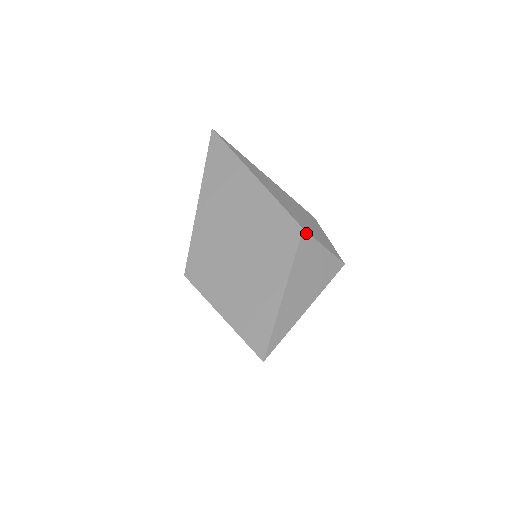
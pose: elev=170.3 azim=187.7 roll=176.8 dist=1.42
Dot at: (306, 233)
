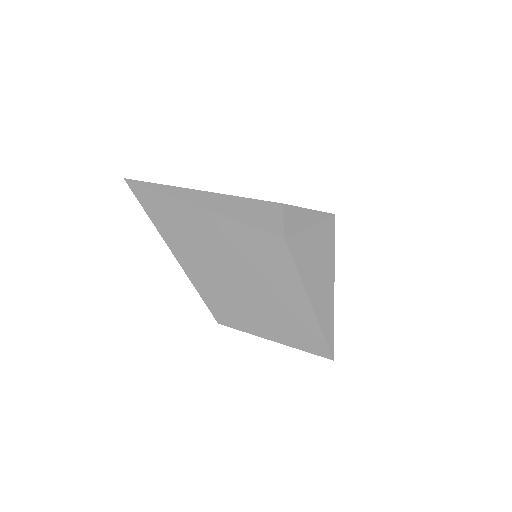
Dot at: (289, 239)
